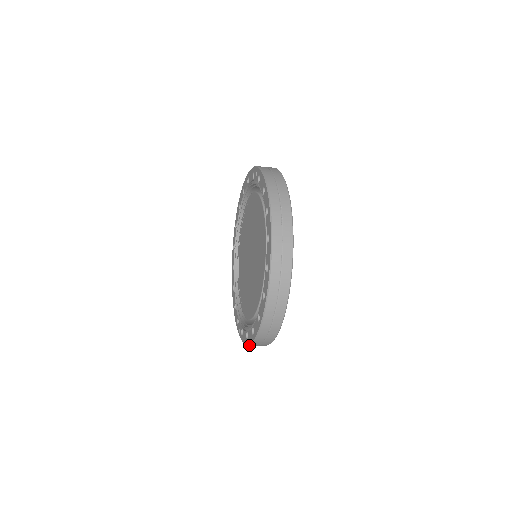
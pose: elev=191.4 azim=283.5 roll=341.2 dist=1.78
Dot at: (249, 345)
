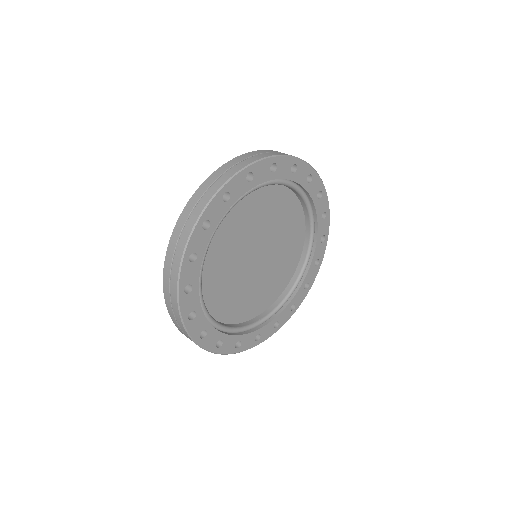
Dot at: occluded
